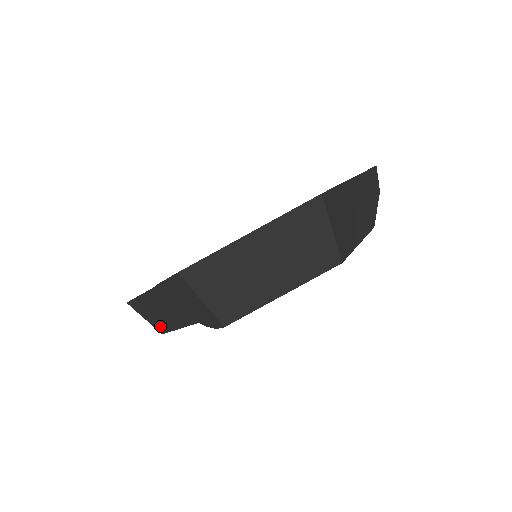
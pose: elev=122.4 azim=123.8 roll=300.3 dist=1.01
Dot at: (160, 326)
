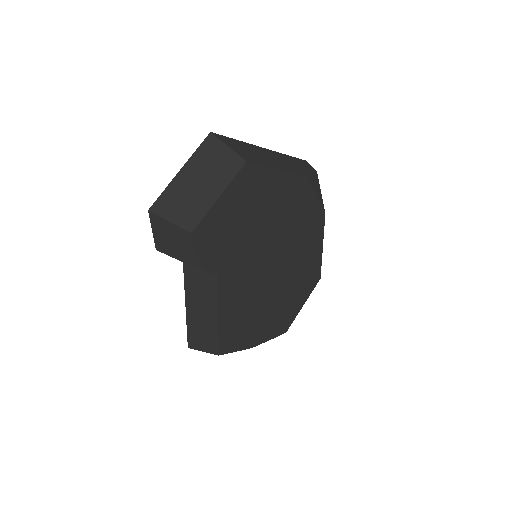
Dot at: (212, 345)
